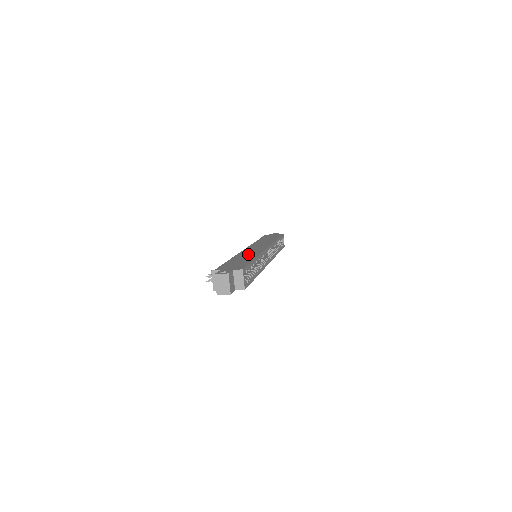
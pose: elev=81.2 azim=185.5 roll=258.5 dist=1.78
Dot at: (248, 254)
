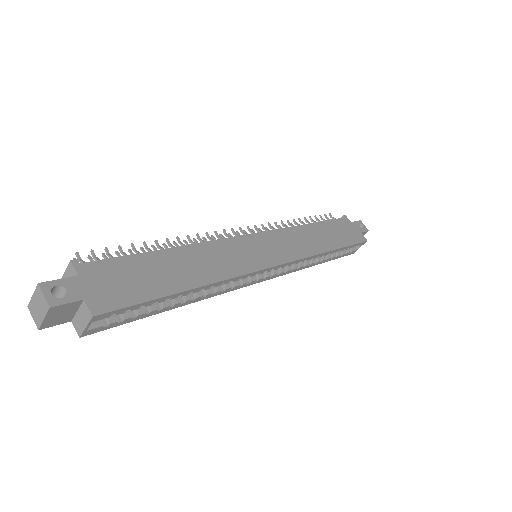
Dot at: (216, 260)
